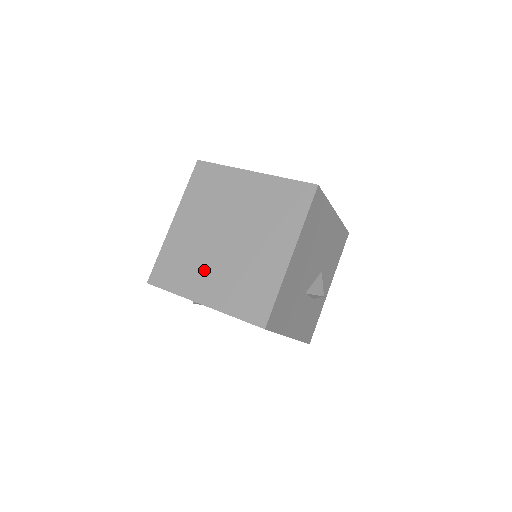
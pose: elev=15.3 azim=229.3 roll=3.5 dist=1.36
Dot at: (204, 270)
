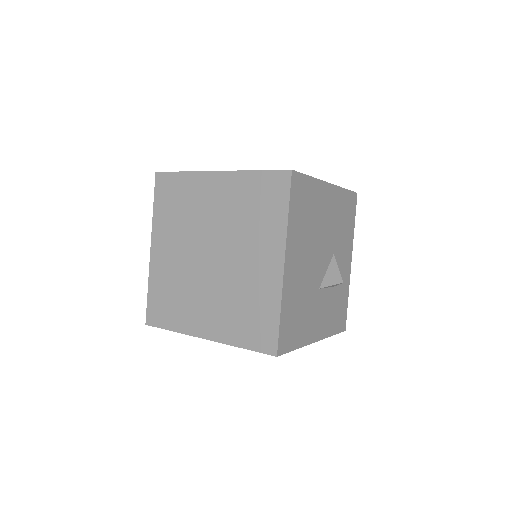
Dot at: (197, 300)
